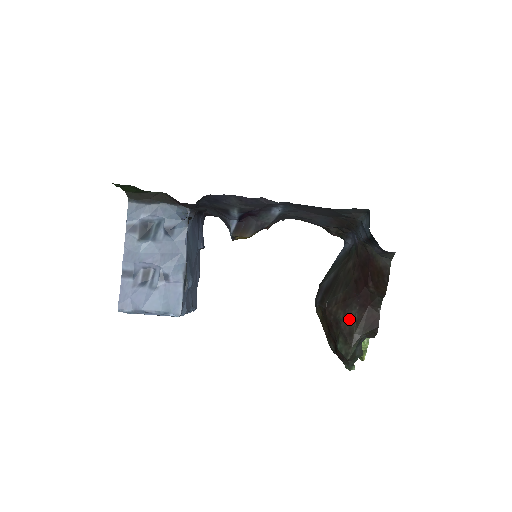
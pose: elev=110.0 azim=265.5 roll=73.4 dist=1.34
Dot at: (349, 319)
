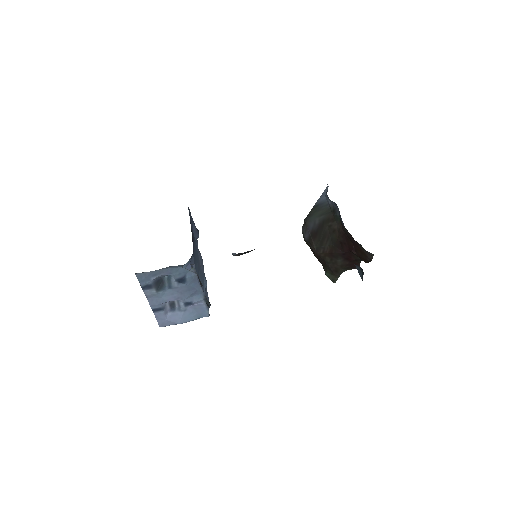
Dot at: (335, 264)
